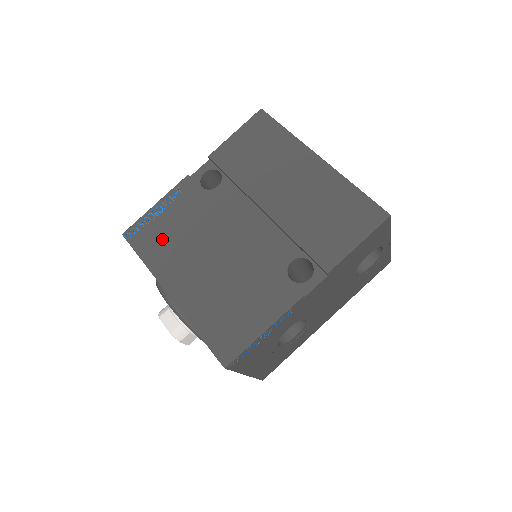
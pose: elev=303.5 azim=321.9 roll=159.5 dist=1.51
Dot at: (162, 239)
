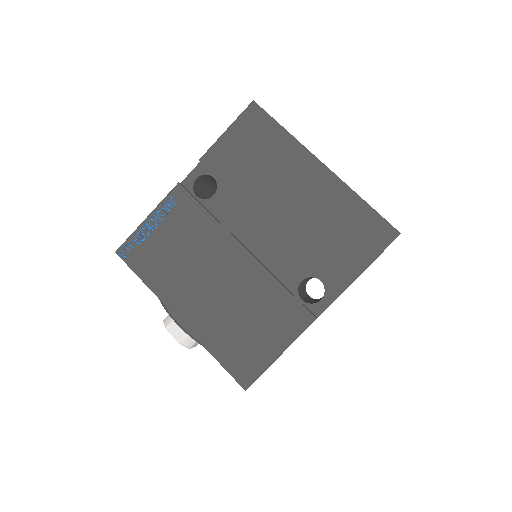
Dot at: (161, 258)
